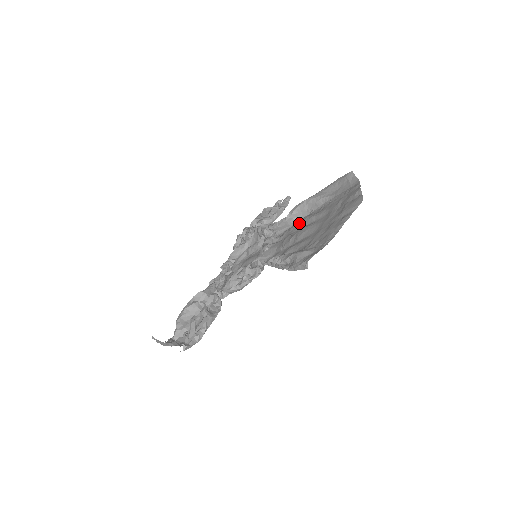
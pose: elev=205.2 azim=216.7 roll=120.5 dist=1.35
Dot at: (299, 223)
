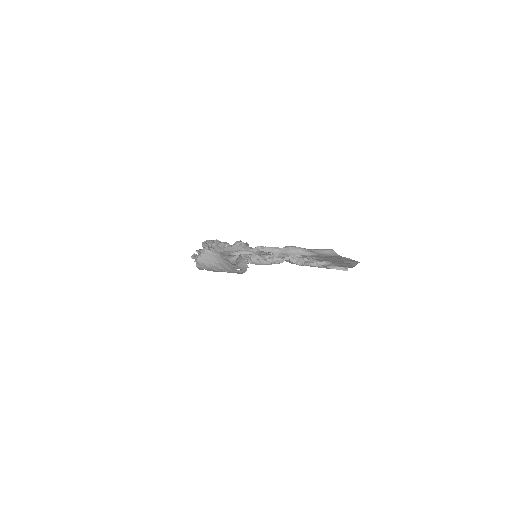
Dot at: occluded
